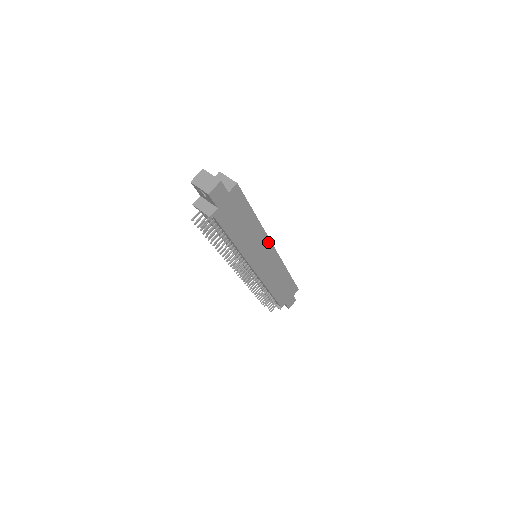
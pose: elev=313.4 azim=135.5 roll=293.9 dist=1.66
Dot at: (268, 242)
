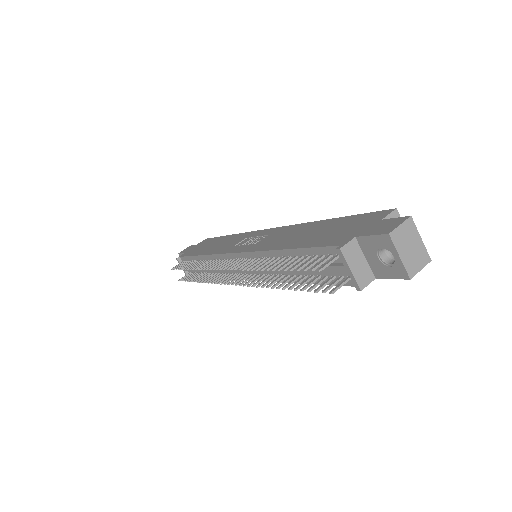
Dot at: occluded
